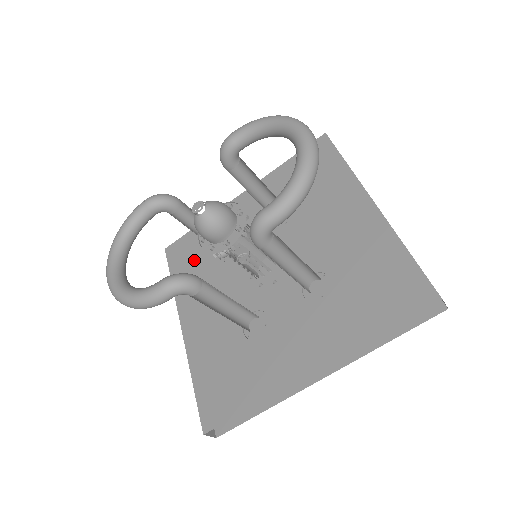
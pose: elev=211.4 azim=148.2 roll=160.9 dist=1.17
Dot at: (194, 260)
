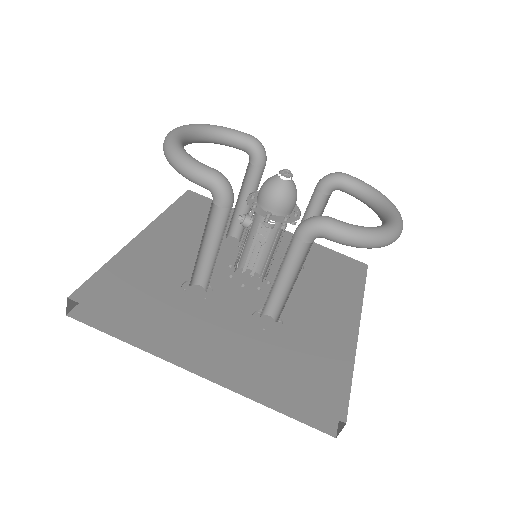
Dot at: (201, 216)
